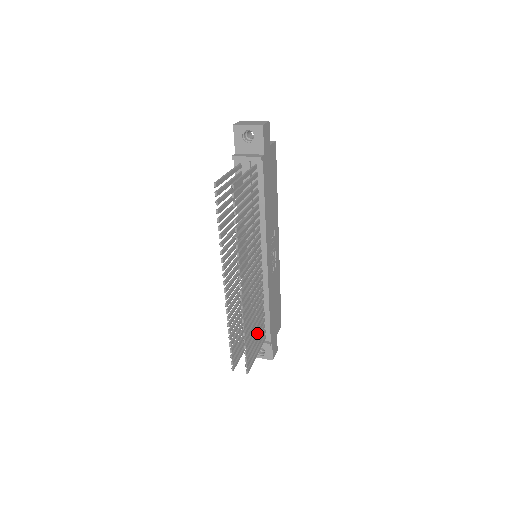
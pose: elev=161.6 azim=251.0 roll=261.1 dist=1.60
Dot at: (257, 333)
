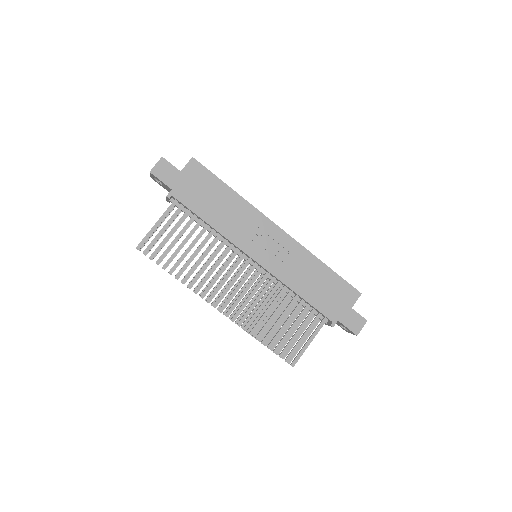
Dot at: (294, 325)
